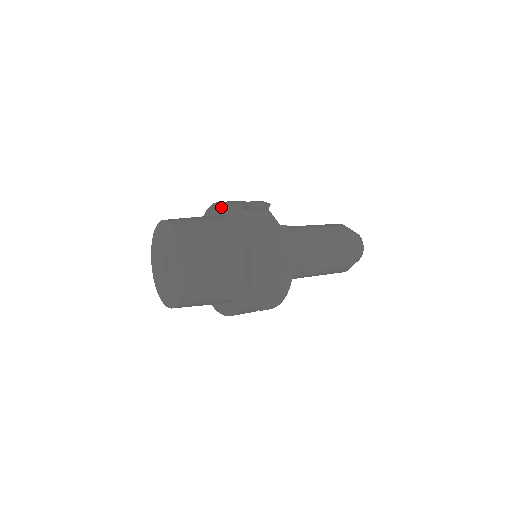
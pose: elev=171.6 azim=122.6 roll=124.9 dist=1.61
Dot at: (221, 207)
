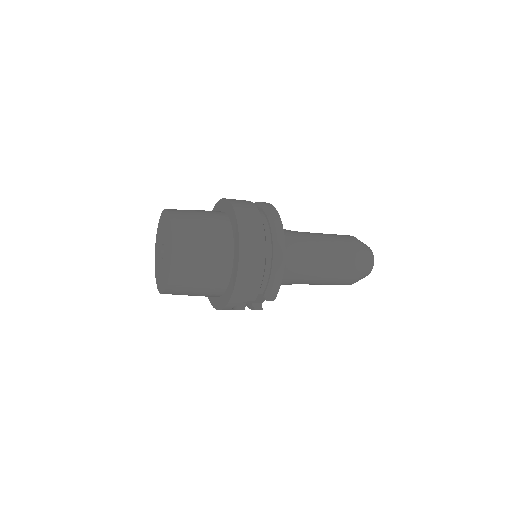
Dot at: occluded
